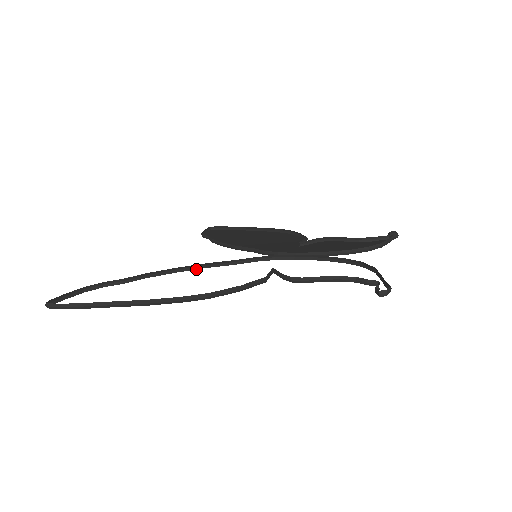
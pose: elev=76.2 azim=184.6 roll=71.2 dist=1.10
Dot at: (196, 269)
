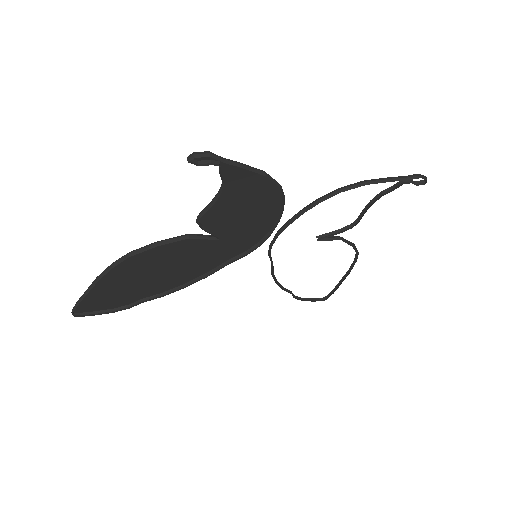
Dot at: occluded
